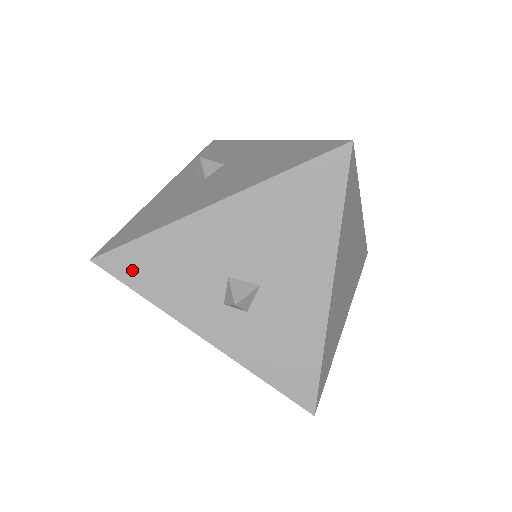
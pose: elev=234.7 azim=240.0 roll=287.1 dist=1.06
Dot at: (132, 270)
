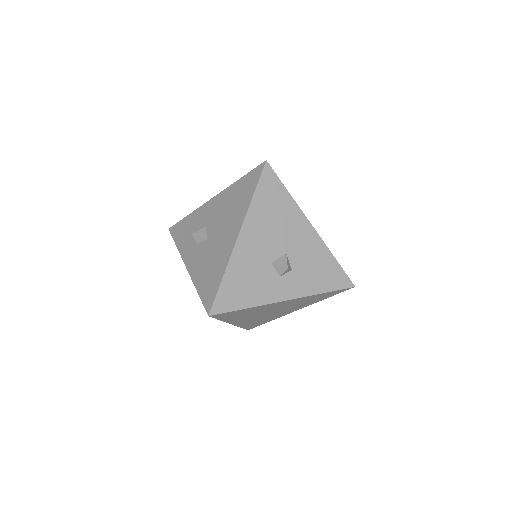
Dot at: (230, 301)
